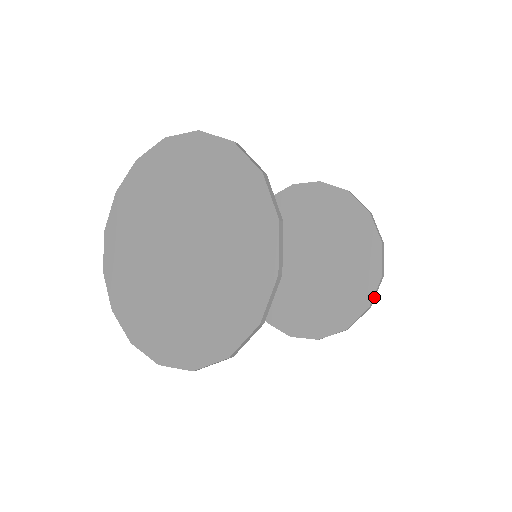
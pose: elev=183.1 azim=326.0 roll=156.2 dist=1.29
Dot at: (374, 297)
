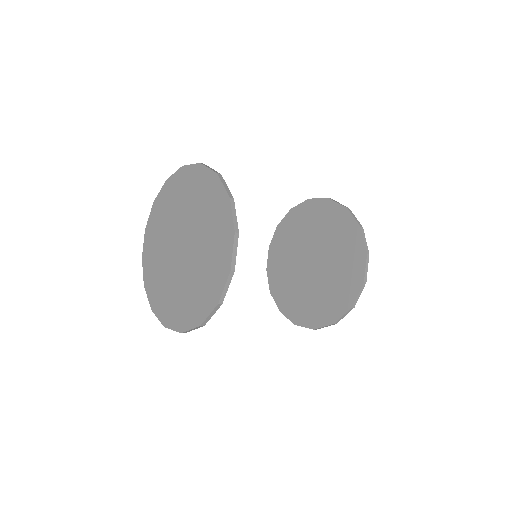
Dot at: (357, 299)
